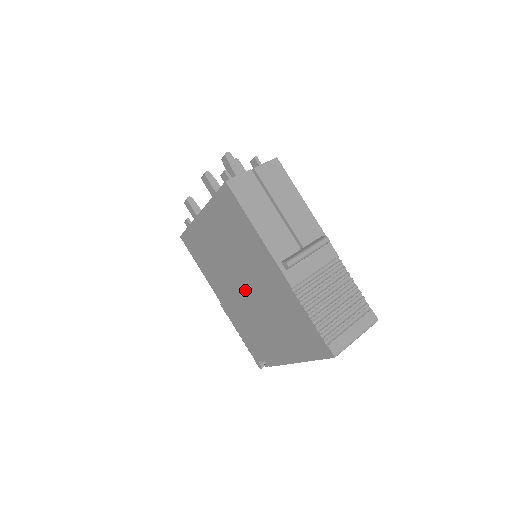
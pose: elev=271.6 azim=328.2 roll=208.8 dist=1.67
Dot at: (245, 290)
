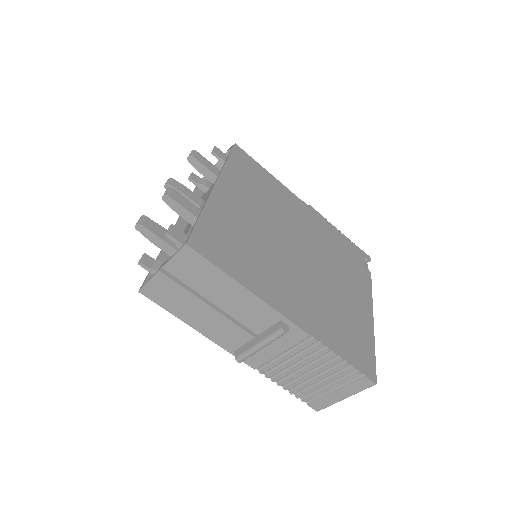
Dot at: occluded
